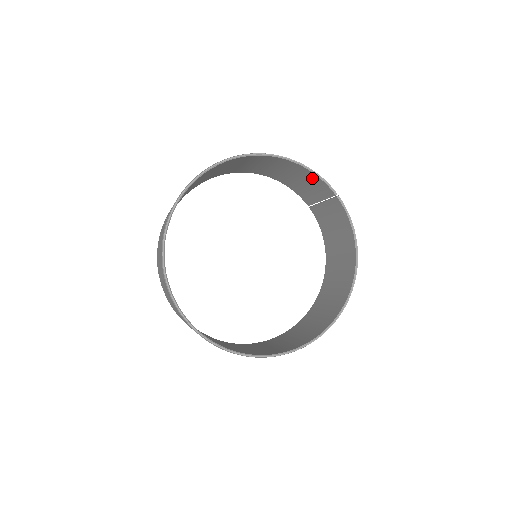
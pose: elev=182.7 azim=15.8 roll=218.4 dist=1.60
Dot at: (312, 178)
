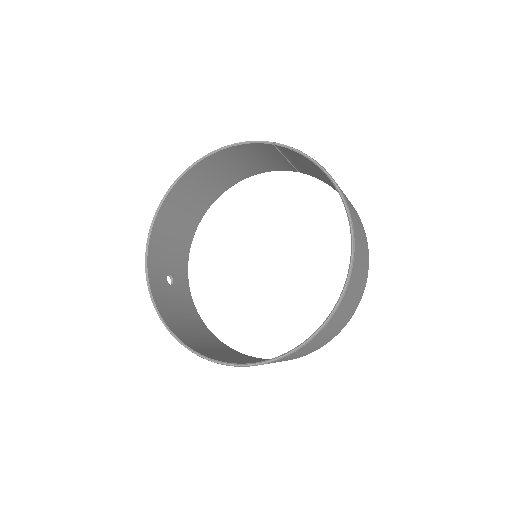
Dot at: (249, 149)
